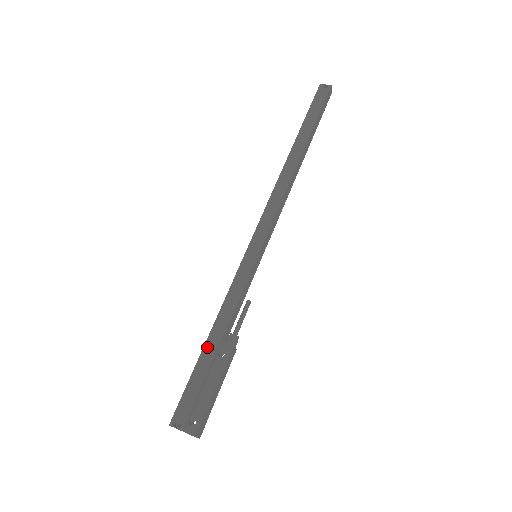
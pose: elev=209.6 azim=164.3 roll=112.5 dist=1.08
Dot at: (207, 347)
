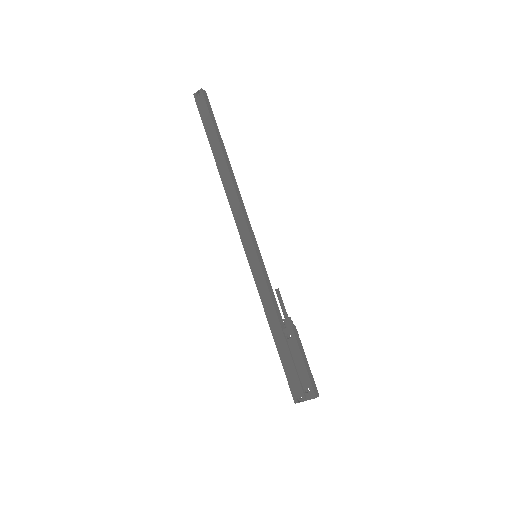
Dot at: (276, 340)
